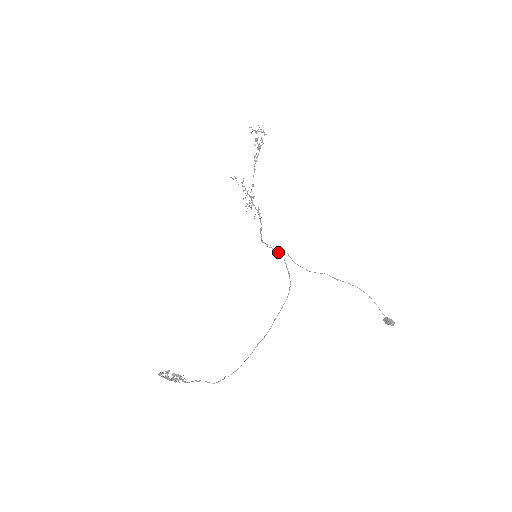
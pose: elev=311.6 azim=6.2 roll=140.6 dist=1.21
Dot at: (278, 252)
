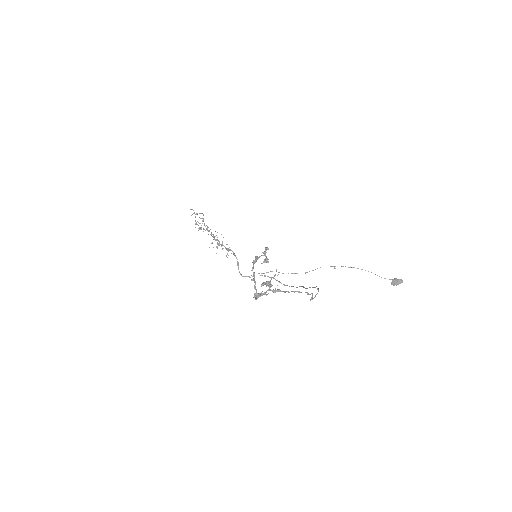
Dot at: (264, 275)
